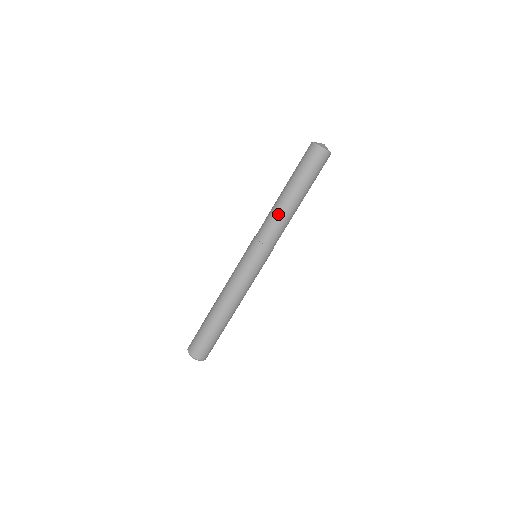
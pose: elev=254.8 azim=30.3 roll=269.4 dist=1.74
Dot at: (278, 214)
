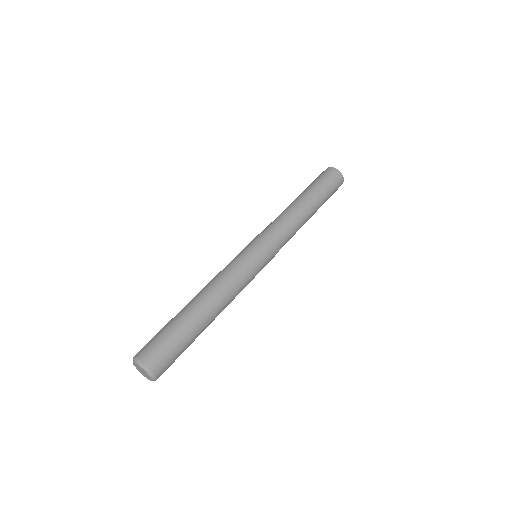
Dot at: (294, 215)
